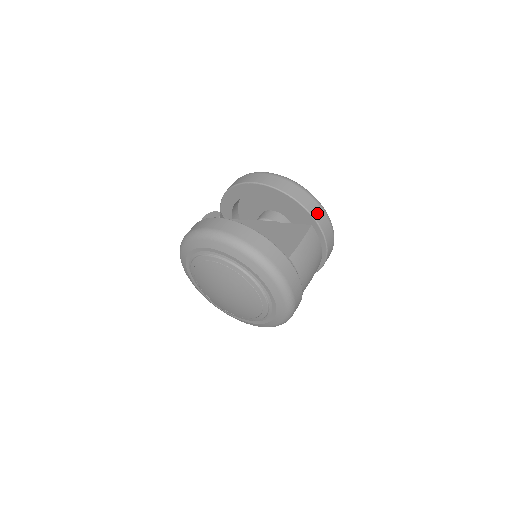
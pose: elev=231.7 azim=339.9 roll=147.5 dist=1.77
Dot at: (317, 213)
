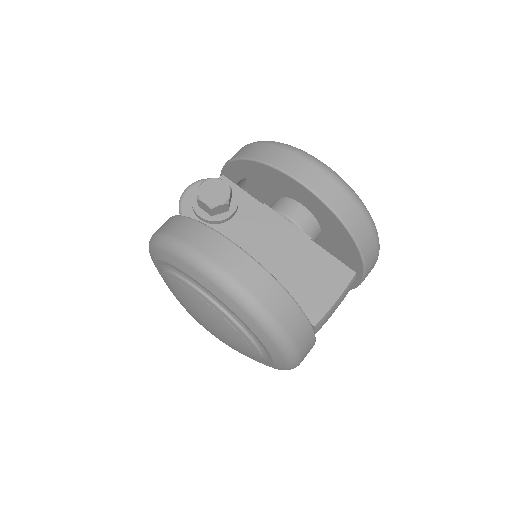
Dot at: (371, 259)
